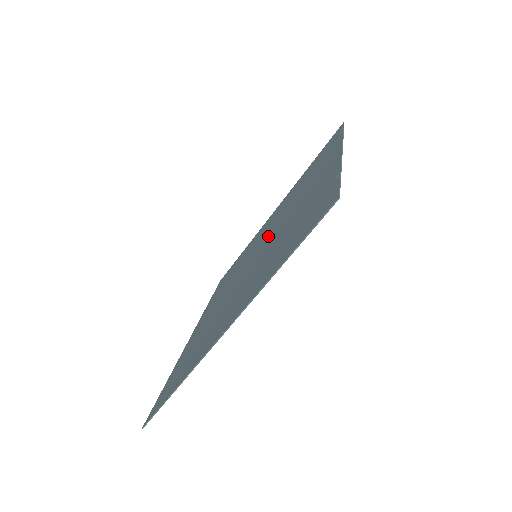
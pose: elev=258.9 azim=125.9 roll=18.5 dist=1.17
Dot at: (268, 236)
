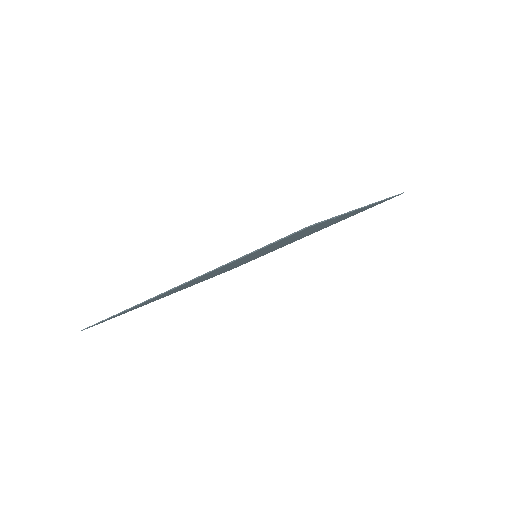
Dot at: occluded
